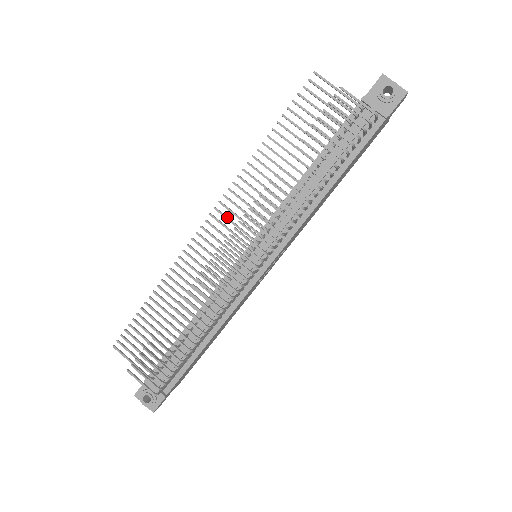
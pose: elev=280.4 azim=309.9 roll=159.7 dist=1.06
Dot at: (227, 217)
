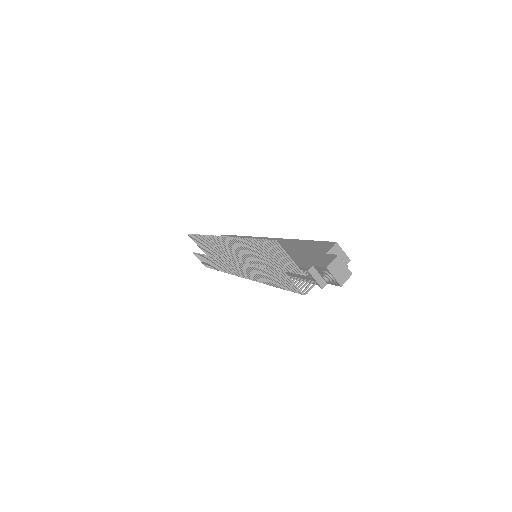
Dot at: (231, 245)
